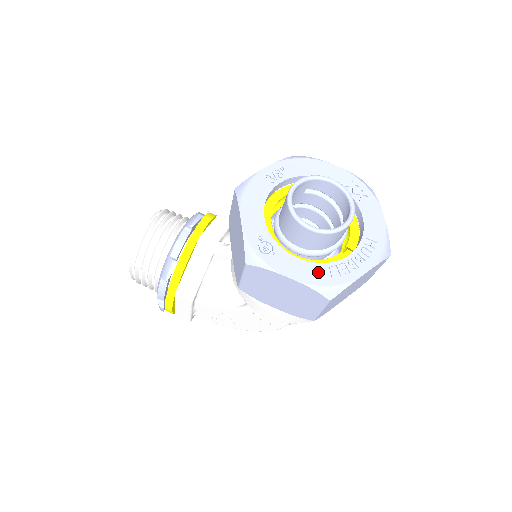
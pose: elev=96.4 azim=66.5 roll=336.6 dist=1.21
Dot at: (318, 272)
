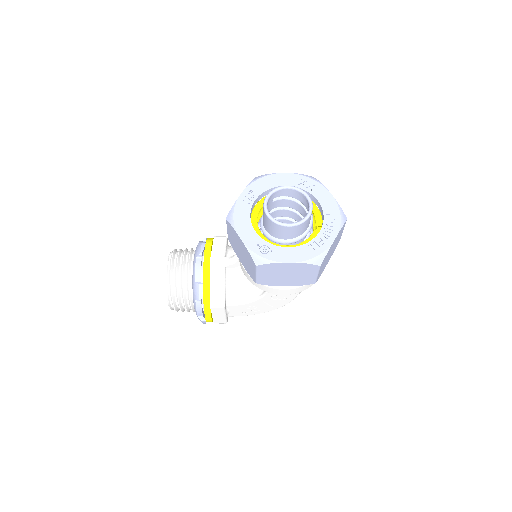
Dot at: (305, 251)
